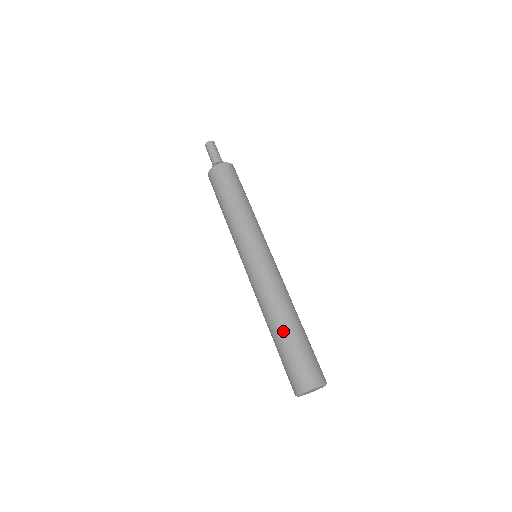
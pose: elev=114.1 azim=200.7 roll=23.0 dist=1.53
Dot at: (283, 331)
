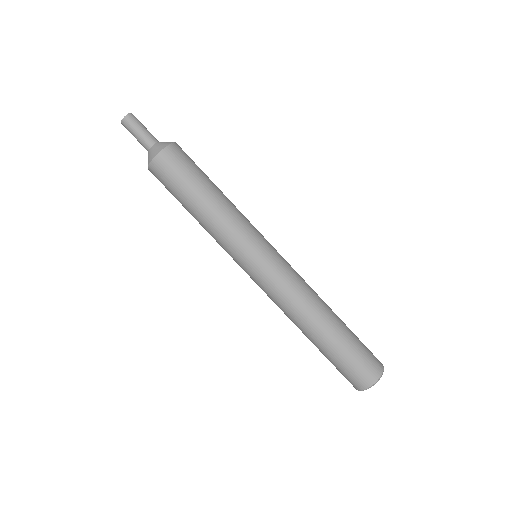
Dot at: (319, 342)
